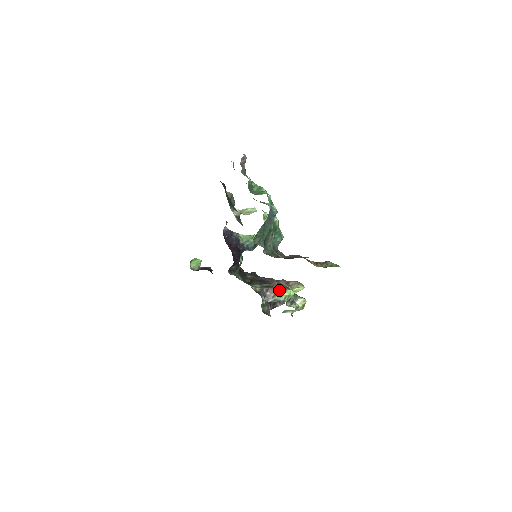
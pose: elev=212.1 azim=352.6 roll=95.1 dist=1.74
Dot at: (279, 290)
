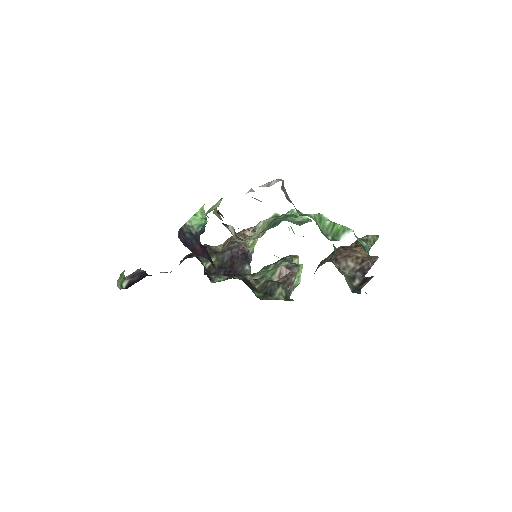
Dot at: (295, 276)
